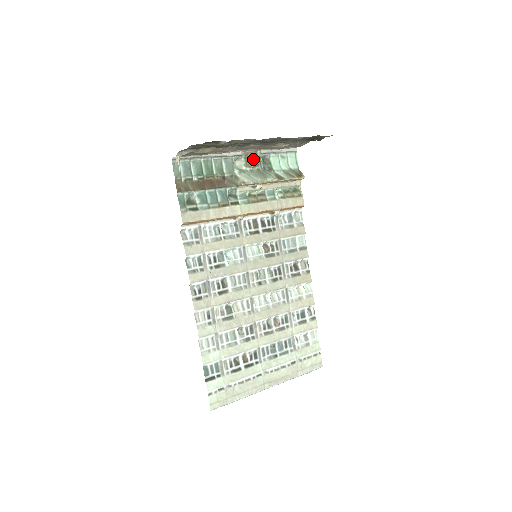
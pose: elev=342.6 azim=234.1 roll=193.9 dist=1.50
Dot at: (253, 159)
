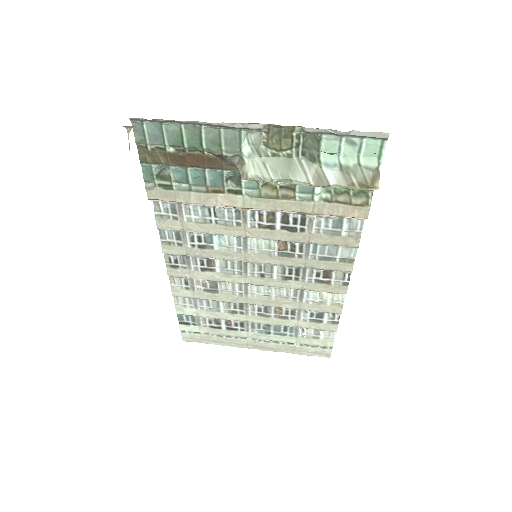
Dot at: (283, 137)
